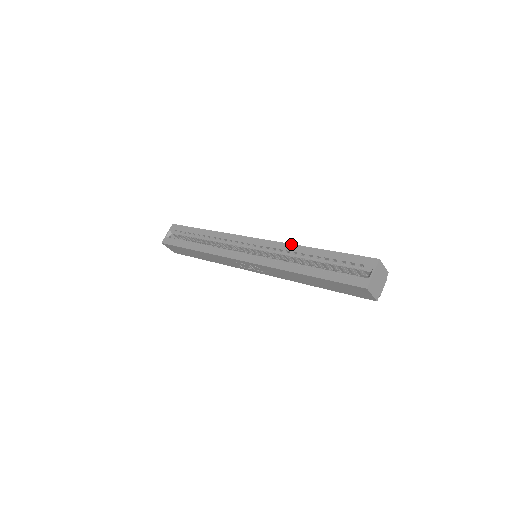
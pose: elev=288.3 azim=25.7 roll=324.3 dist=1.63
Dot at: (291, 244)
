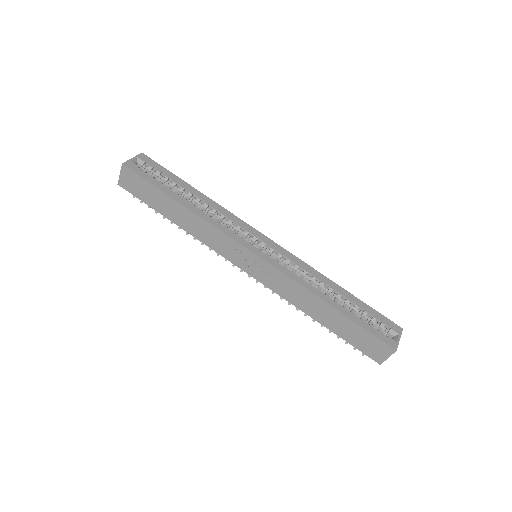
Dot at: occluded
